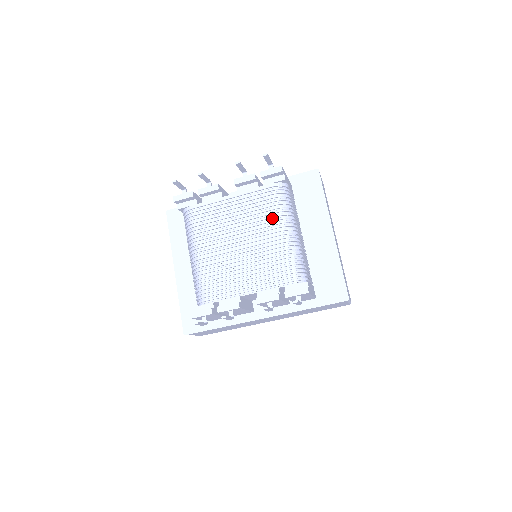
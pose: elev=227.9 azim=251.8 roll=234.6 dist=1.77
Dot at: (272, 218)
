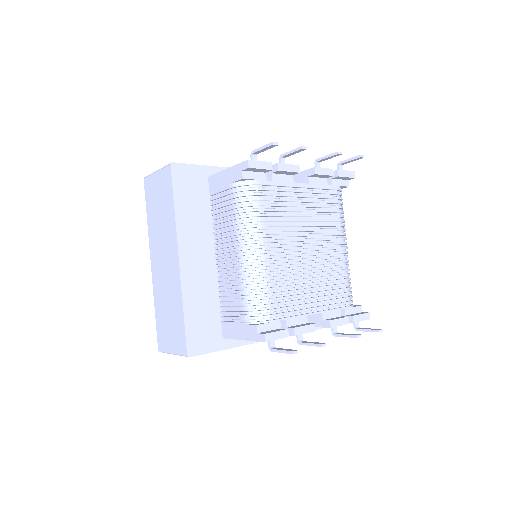
Dot at: (336, 226)
